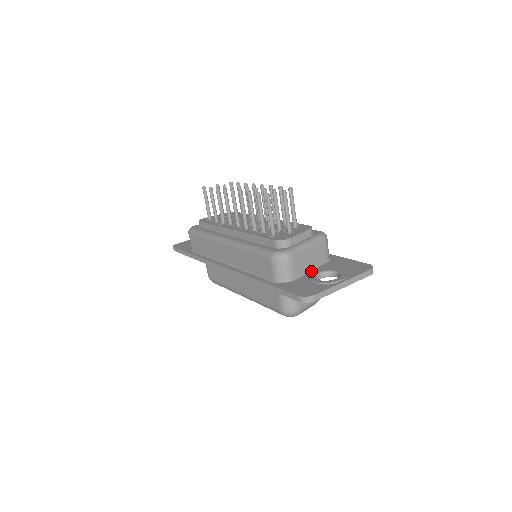
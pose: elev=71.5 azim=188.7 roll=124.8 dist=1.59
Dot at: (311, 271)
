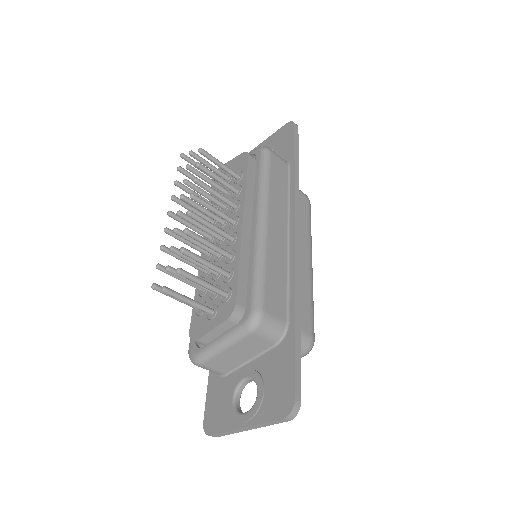
Dot at: (247, 363)
